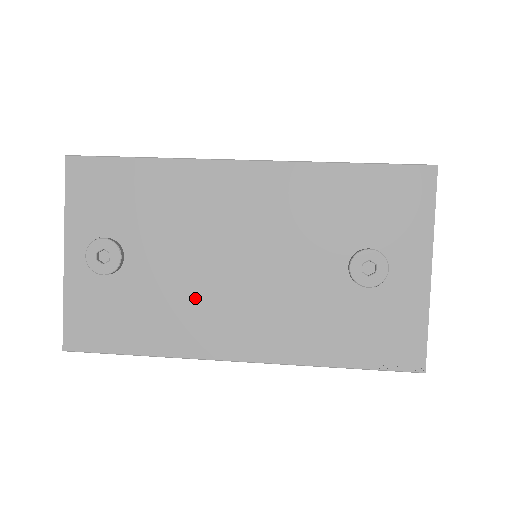
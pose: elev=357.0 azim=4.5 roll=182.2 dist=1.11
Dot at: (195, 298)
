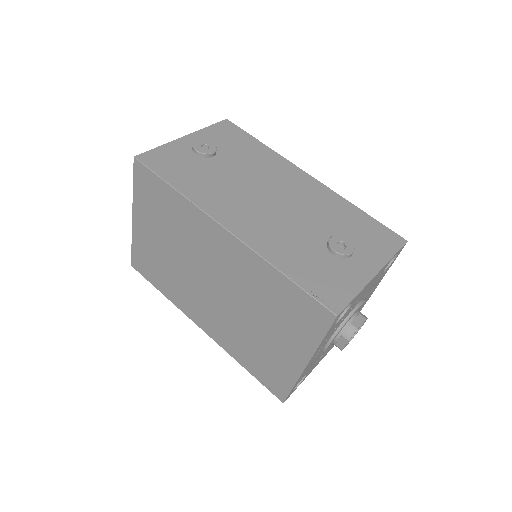
Dot at: (232, 192)
